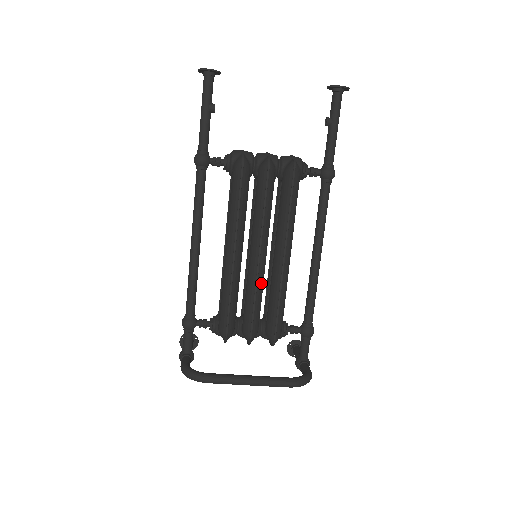
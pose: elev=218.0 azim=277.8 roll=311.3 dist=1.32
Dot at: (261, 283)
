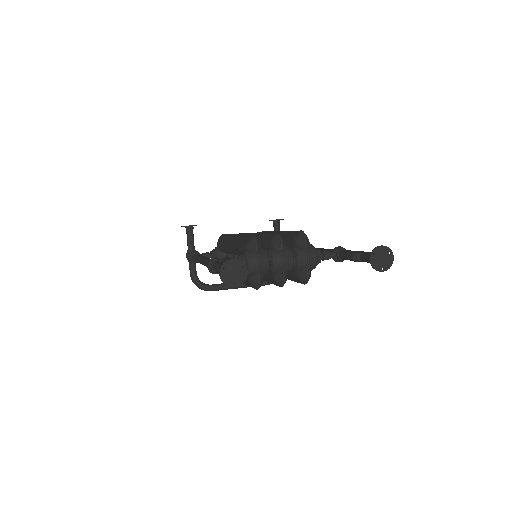
Dot at: occluded
